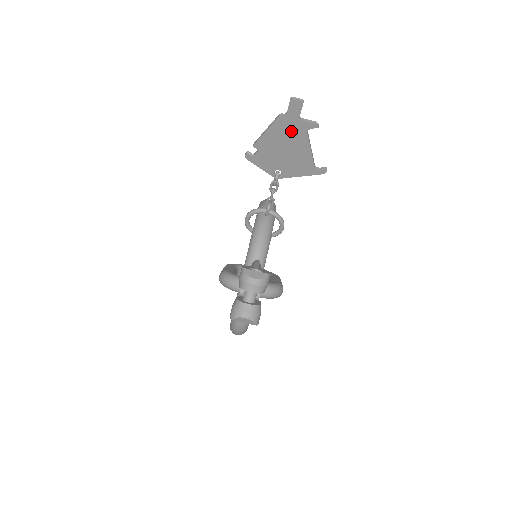
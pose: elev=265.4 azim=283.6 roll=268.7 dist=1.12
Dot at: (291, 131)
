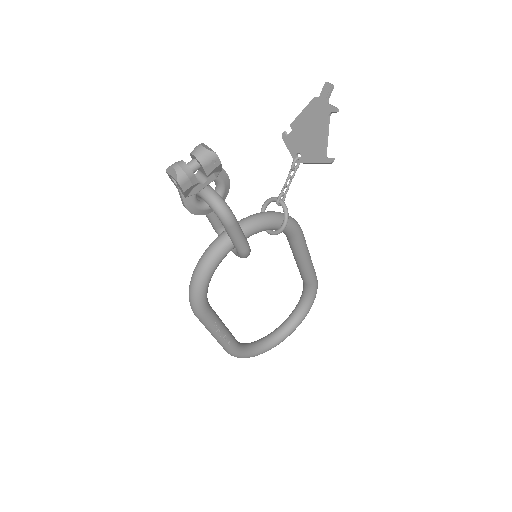
Dot at: (318, 113)
